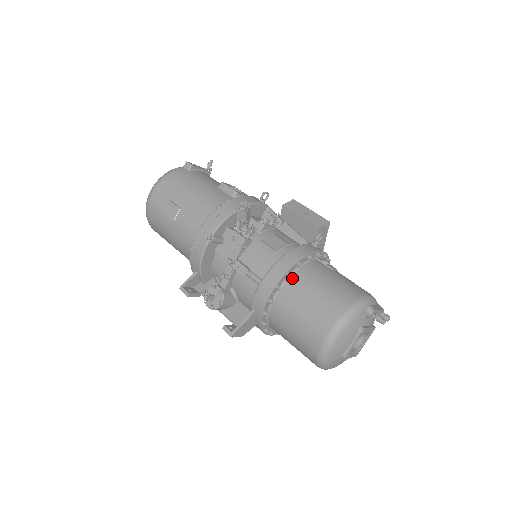
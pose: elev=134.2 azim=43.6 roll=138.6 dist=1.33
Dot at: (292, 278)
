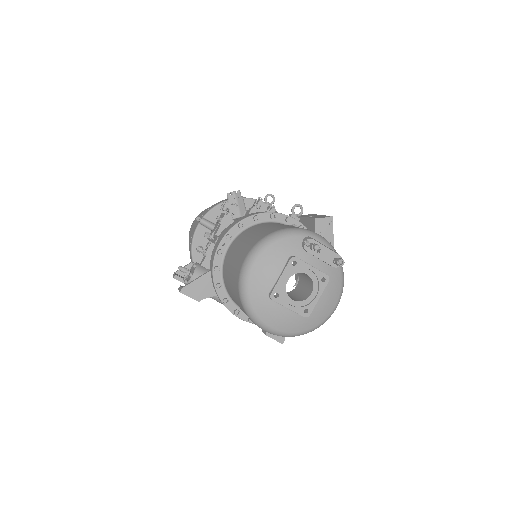
Dot at: (246, 230)
